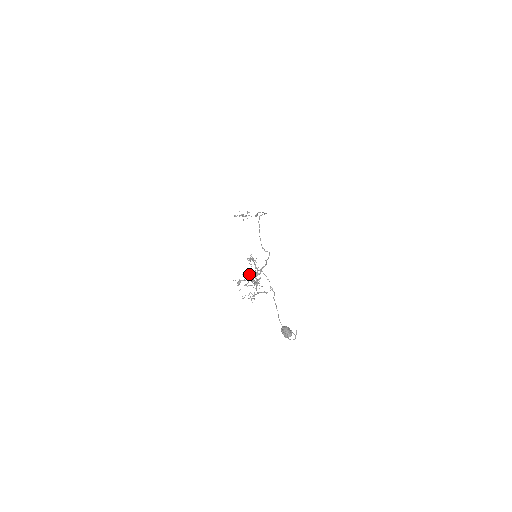
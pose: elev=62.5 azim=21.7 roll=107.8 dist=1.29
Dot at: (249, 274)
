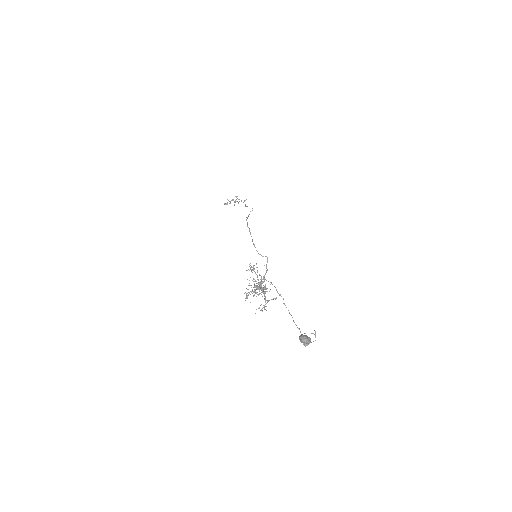
Dot at: occluded
